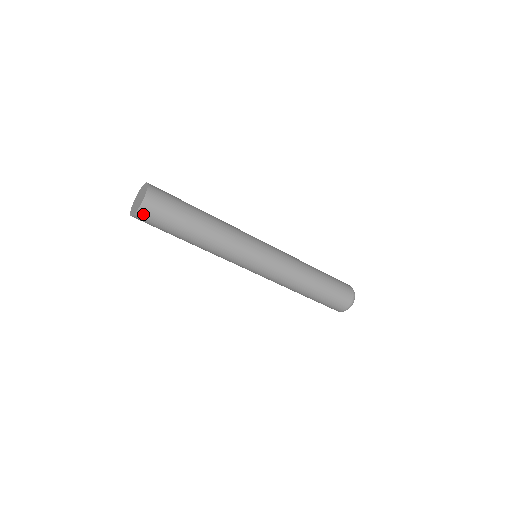
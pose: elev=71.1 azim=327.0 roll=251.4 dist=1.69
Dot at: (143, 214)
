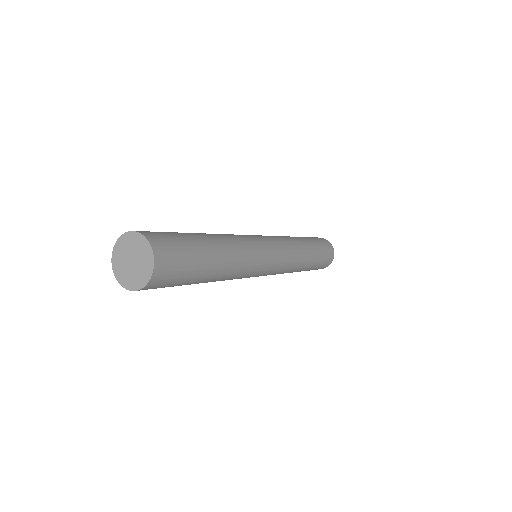
Dot at: (156, 281)
